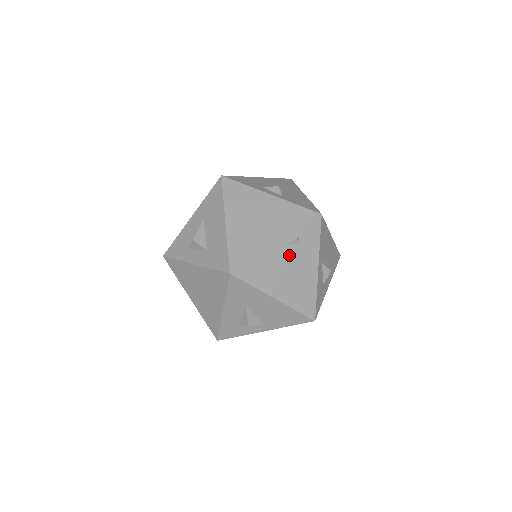
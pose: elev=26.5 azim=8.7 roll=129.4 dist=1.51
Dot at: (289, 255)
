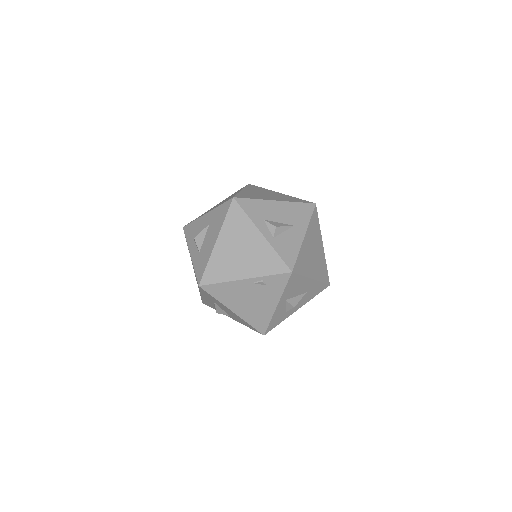
Dot at: (253, 290)
